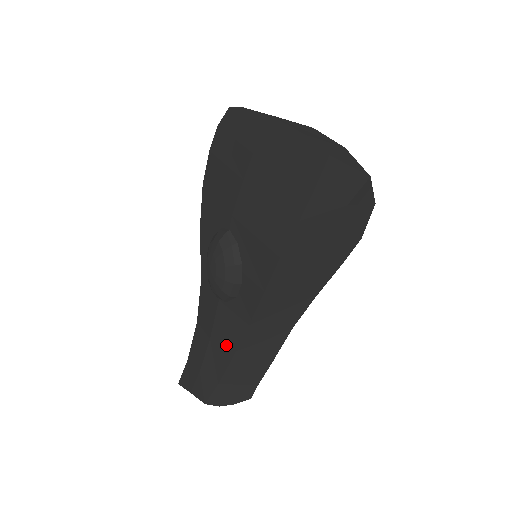
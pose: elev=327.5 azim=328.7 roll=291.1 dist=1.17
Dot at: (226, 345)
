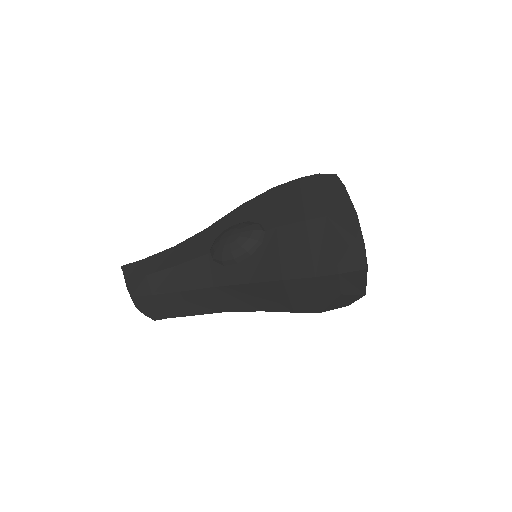
Dot at: (184, 281)
